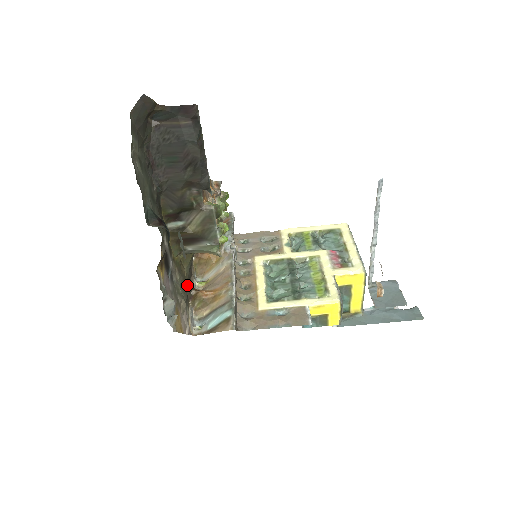
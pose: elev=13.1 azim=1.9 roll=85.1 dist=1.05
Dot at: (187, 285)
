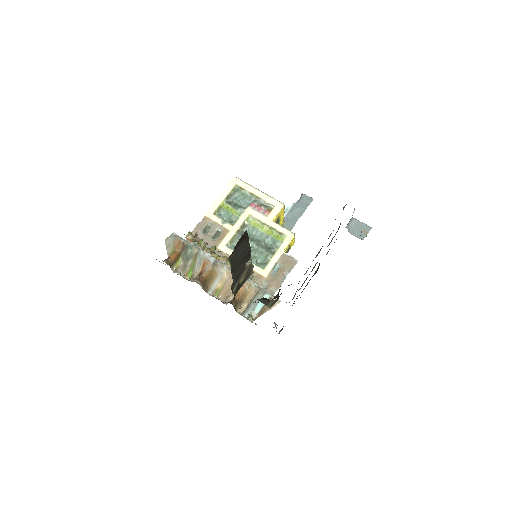
Dot at: occluded
